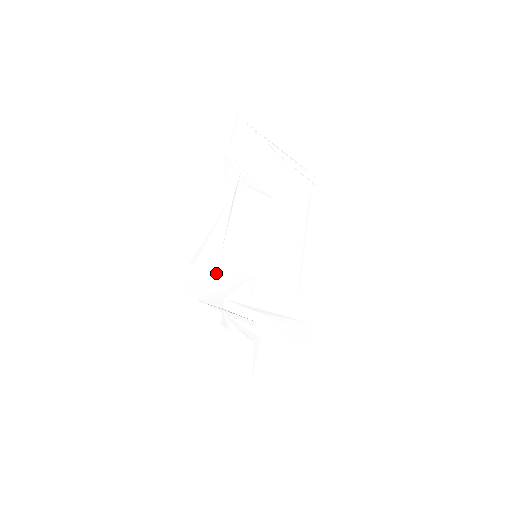
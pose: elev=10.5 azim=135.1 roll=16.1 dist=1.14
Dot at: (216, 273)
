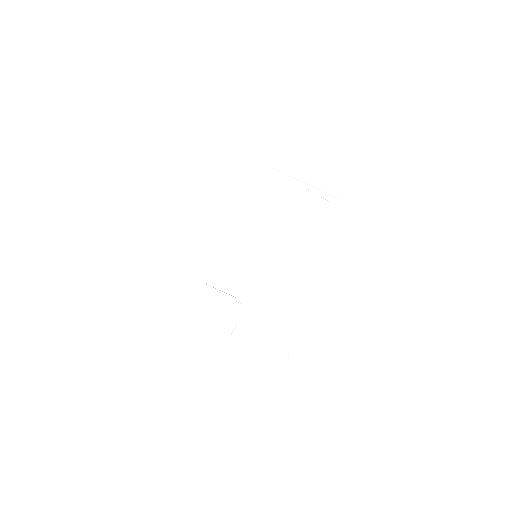
Dot at: (216, 264)
